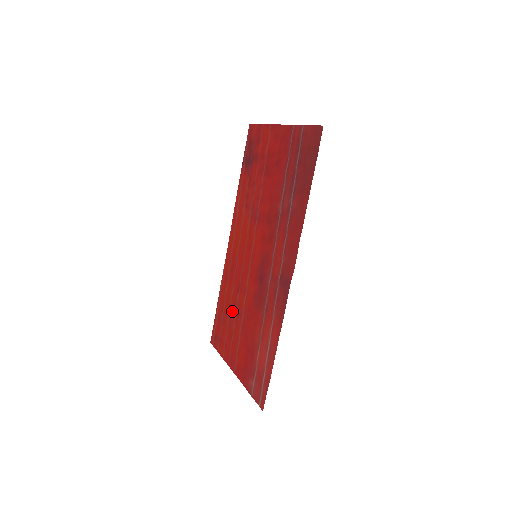
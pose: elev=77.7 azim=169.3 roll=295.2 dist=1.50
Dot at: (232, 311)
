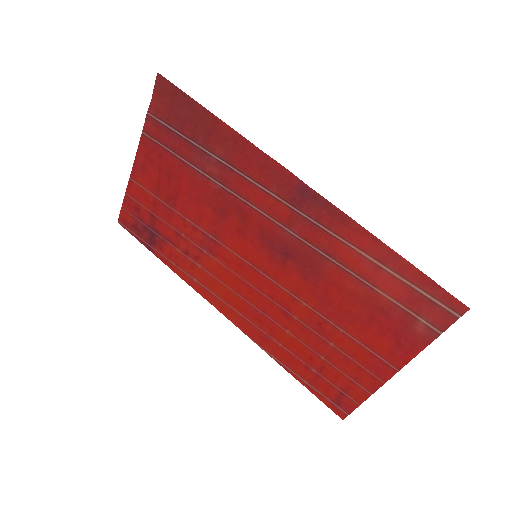
Dot at: (311, 341)
